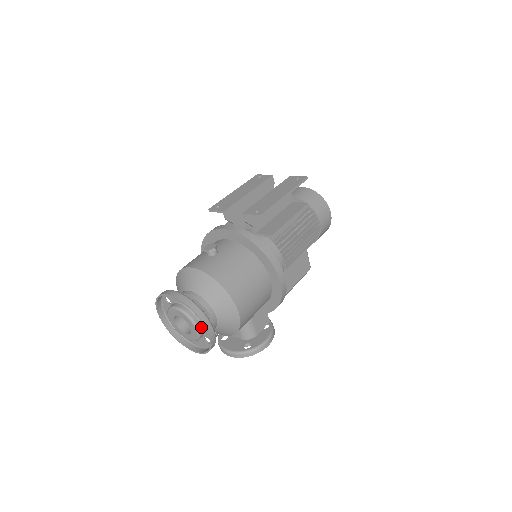
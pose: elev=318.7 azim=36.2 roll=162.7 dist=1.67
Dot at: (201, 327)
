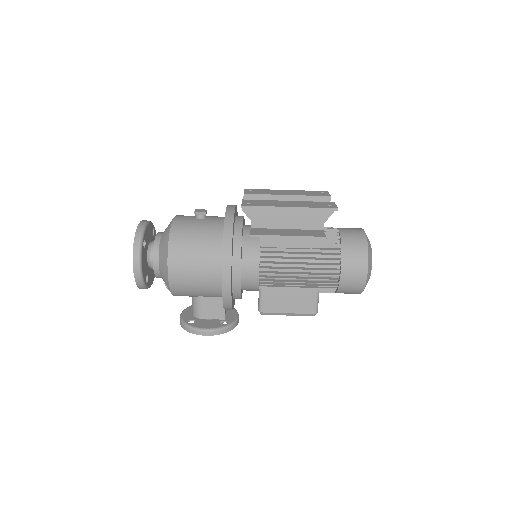
Dot at: occluded
